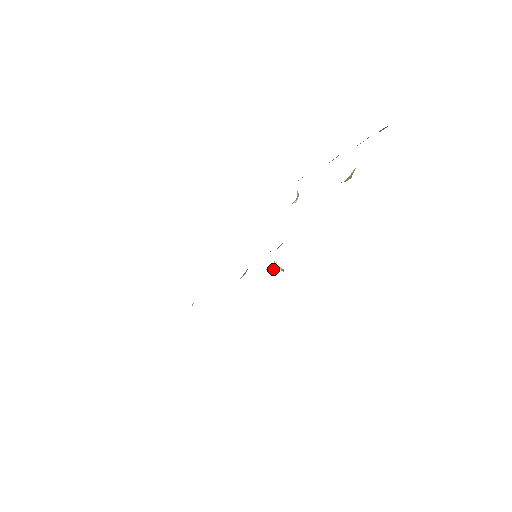
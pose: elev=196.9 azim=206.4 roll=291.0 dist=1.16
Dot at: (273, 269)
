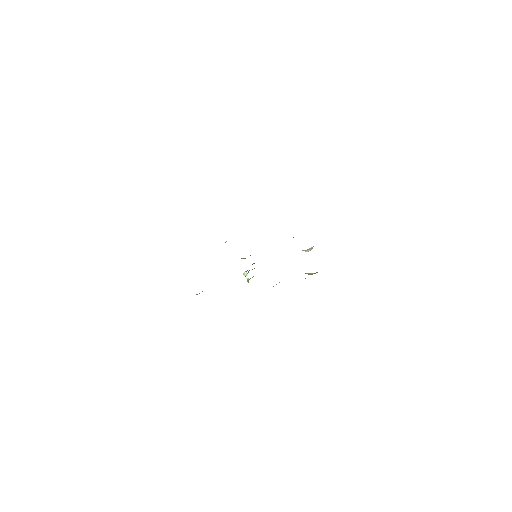
Dot at: (243, 274)
